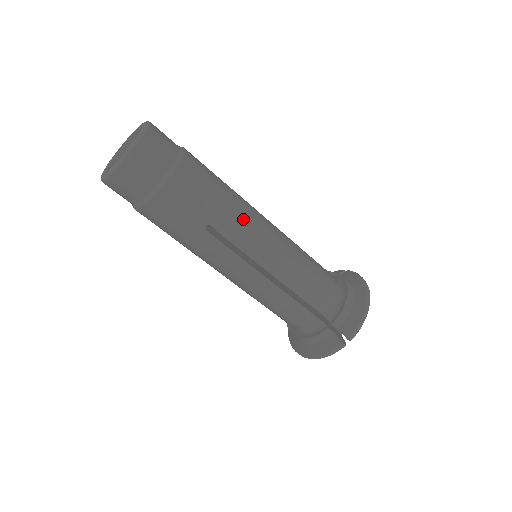
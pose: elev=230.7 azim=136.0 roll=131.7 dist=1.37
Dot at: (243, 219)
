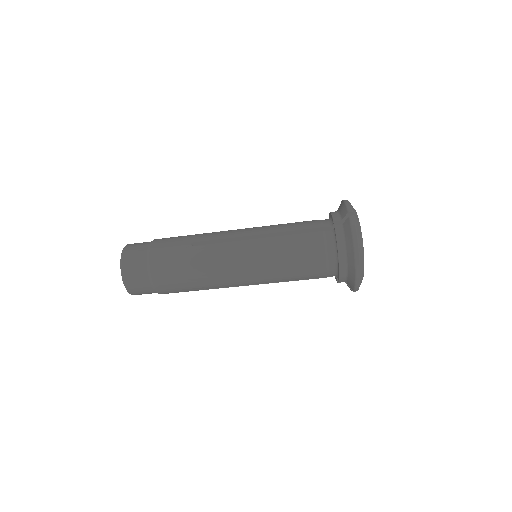
Dot at: (214, 232)
